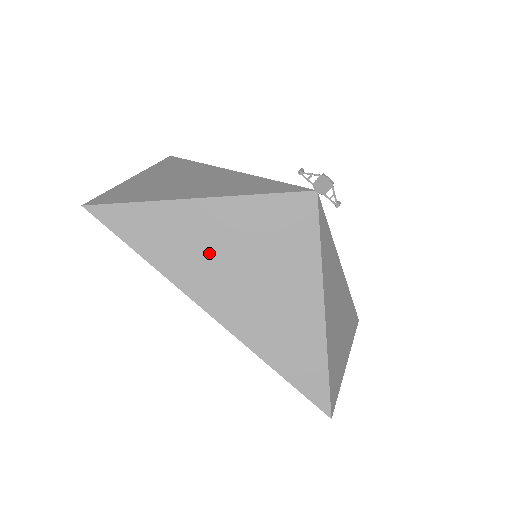
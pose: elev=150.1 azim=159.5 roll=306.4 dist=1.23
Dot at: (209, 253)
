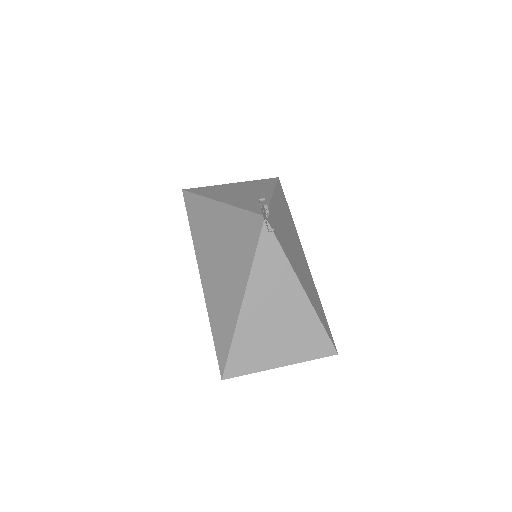
Dot at: (211, 237)
